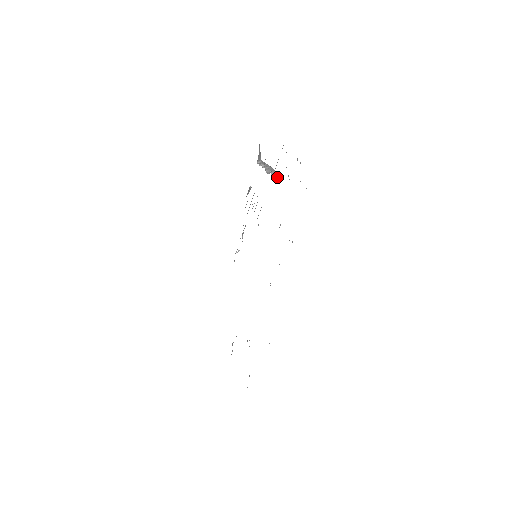
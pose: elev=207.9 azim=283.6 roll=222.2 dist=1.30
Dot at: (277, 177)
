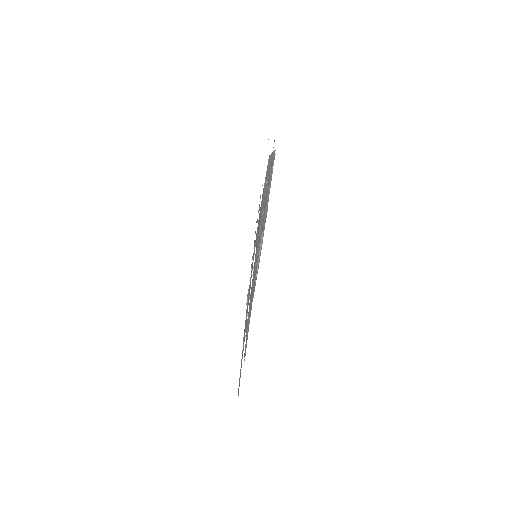
Dot at: occluded
